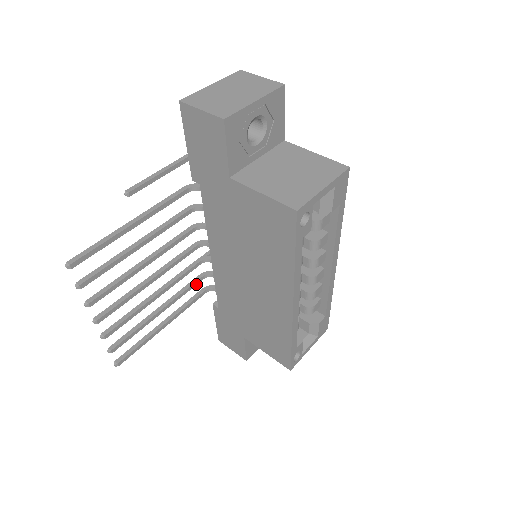
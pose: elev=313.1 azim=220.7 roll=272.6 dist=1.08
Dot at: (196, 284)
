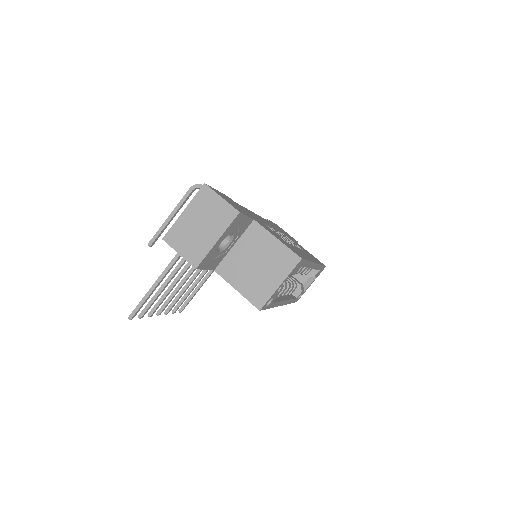
Dot at: occluded
